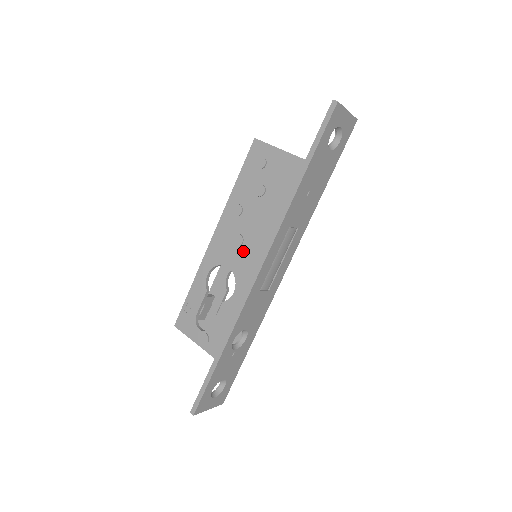
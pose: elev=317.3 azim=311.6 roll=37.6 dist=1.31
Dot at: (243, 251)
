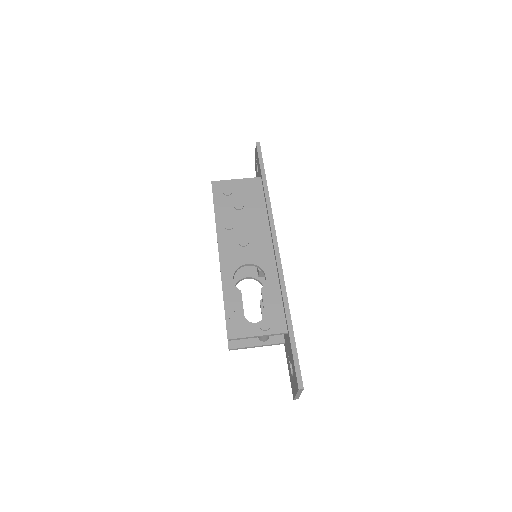
Dot at: (253, 246)
